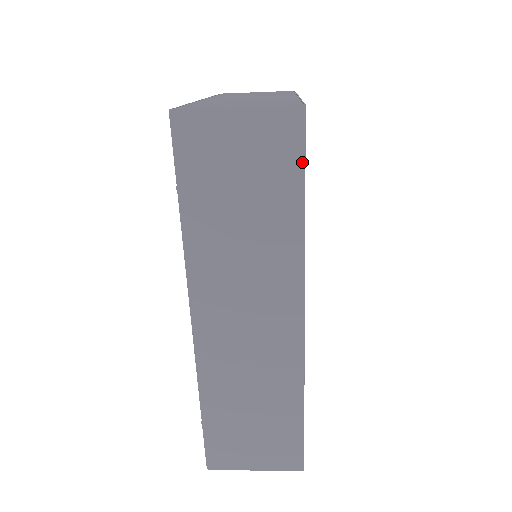
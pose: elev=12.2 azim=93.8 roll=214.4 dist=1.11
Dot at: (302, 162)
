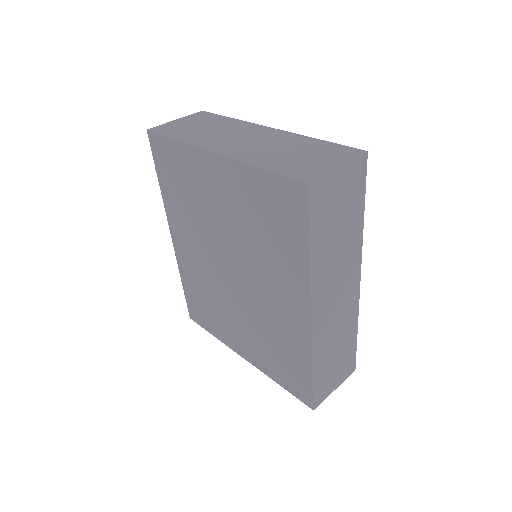
Dot at: (365, 186)
